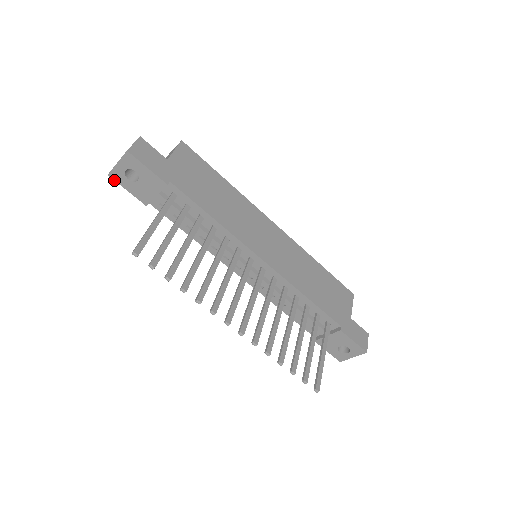
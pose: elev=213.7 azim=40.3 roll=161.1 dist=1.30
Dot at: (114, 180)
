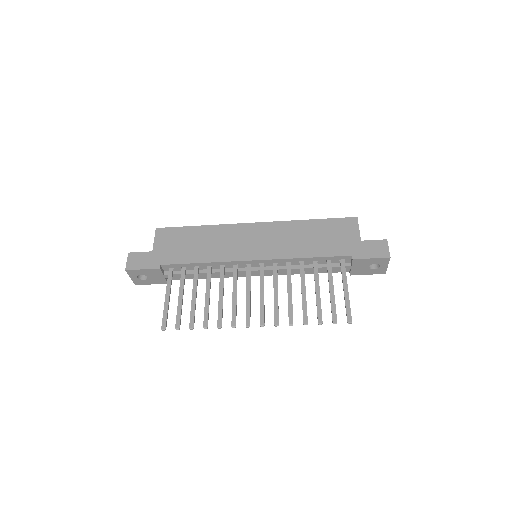
Dot at: occluded
